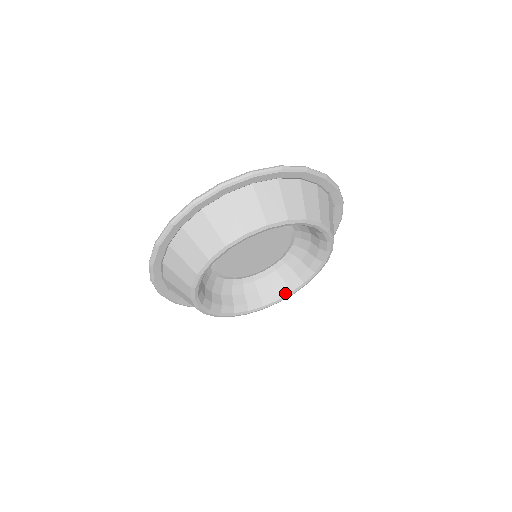
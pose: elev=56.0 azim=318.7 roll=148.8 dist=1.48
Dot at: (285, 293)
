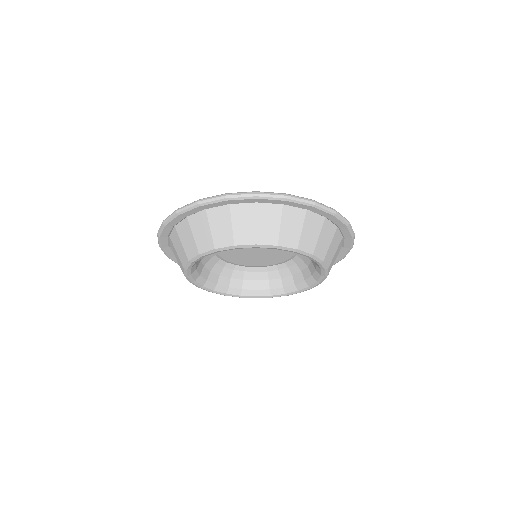
Dot at: (236, 293)
